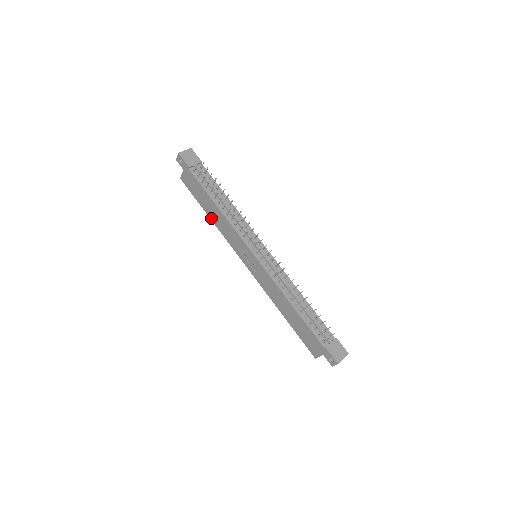
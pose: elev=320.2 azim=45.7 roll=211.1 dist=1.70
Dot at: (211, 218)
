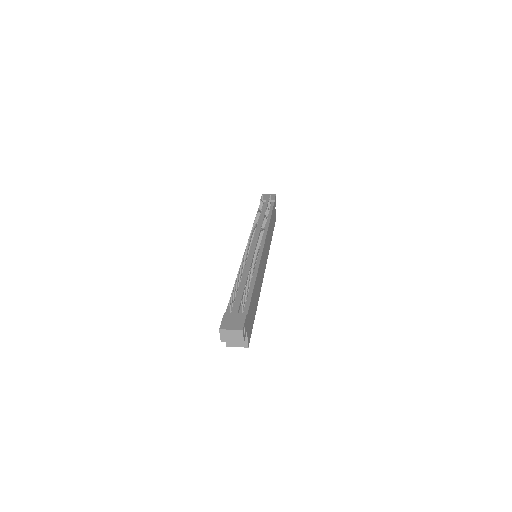
Dot at: occluded
